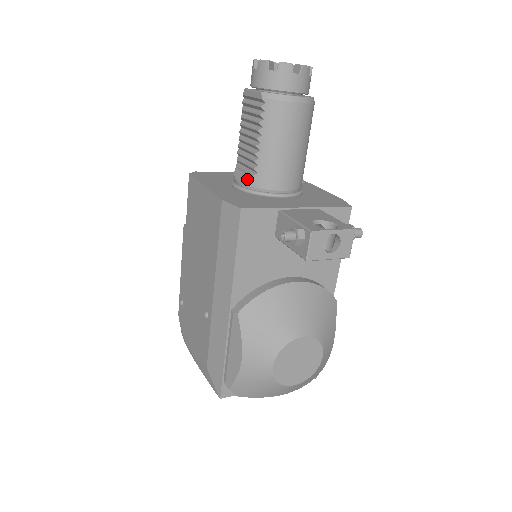
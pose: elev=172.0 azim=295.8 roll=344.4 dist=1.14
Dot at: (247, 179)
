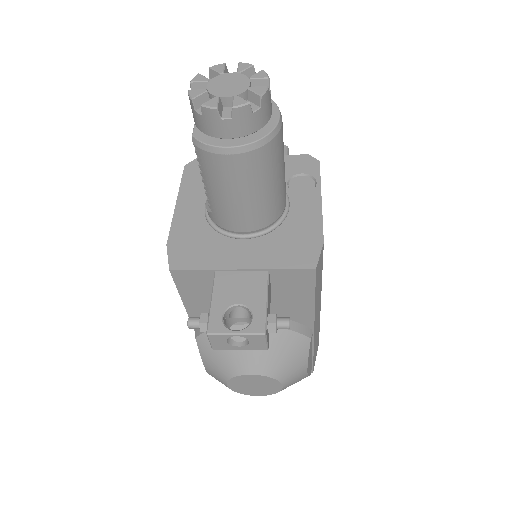
Dot at: (208, 211)
